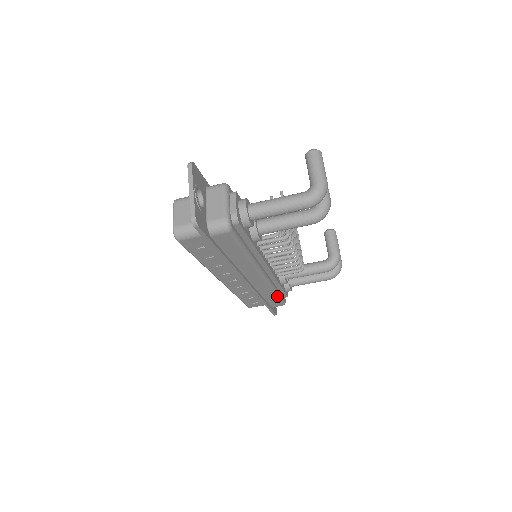
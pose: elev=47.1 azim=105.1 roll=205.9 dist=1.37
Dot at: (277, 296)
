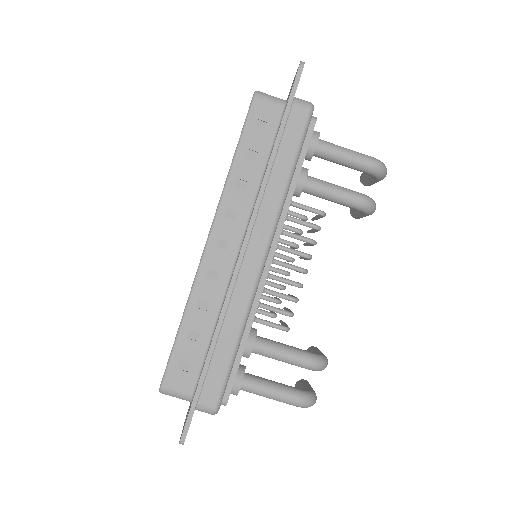
Dot at: (233, 353)
